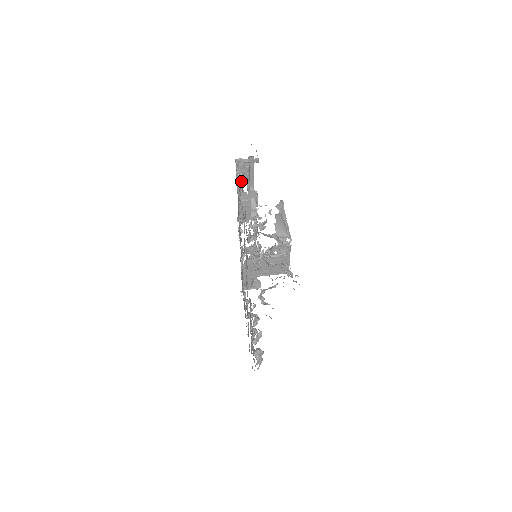
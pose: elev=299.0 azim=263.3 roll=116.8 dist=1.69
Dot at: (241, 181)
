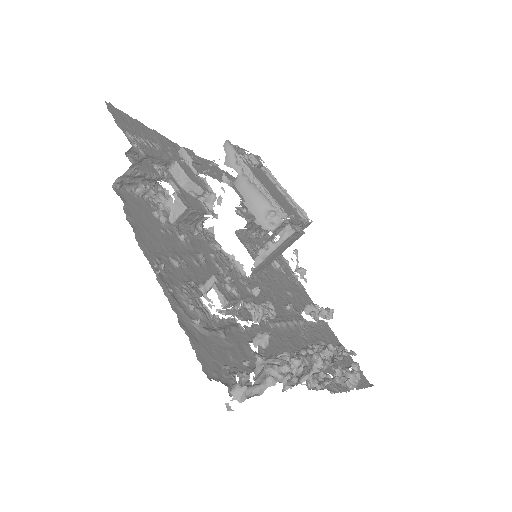
Dot at: (150, 190)
